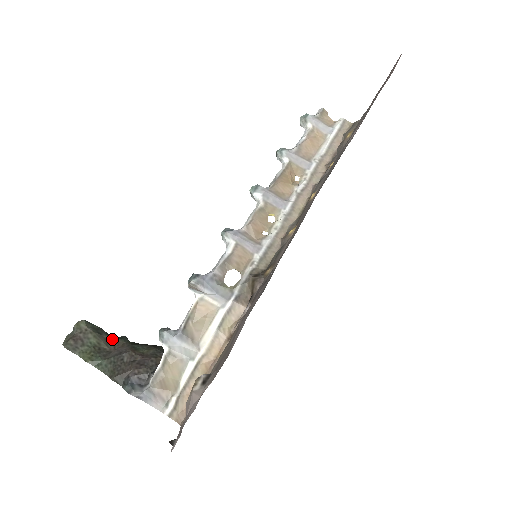
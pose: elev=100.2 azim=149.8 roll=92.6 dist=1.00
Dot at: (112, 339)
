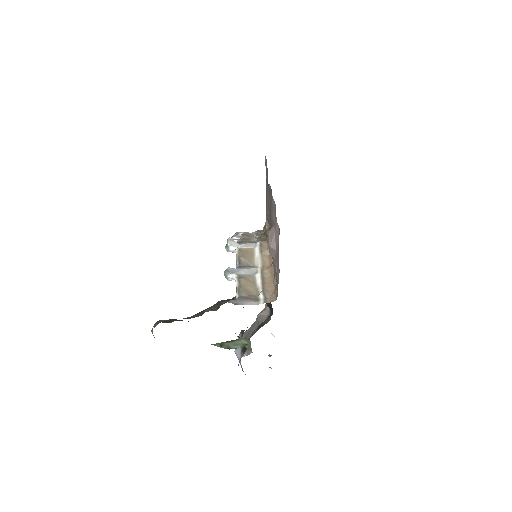
Dot at: occluded
